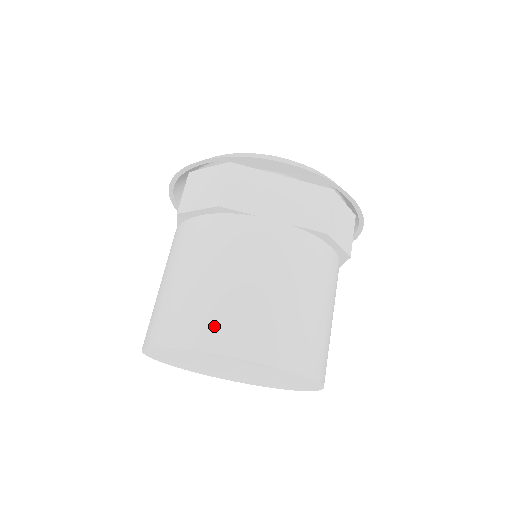
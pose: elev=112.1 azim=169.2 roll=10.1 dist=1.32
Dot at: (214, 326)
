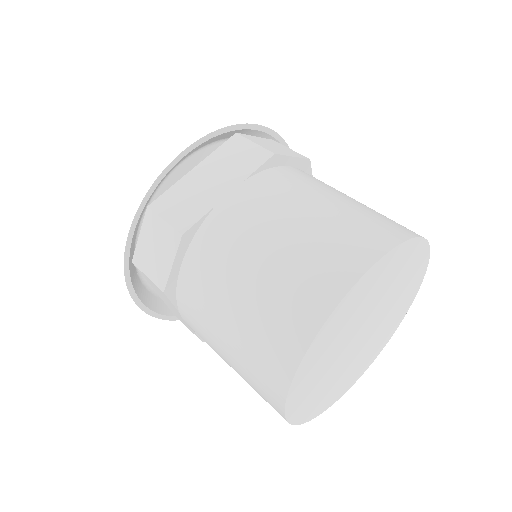
Dot at: (304, 296)
